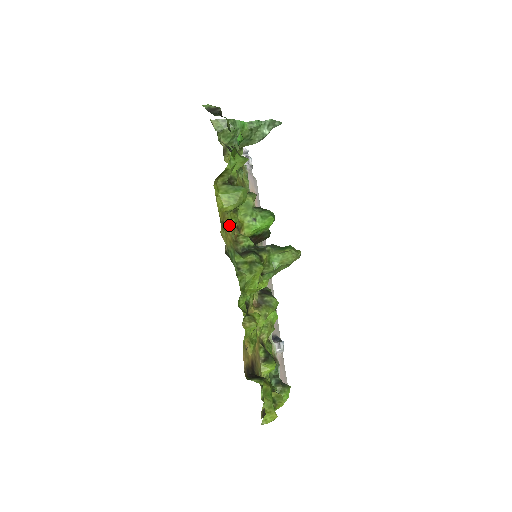
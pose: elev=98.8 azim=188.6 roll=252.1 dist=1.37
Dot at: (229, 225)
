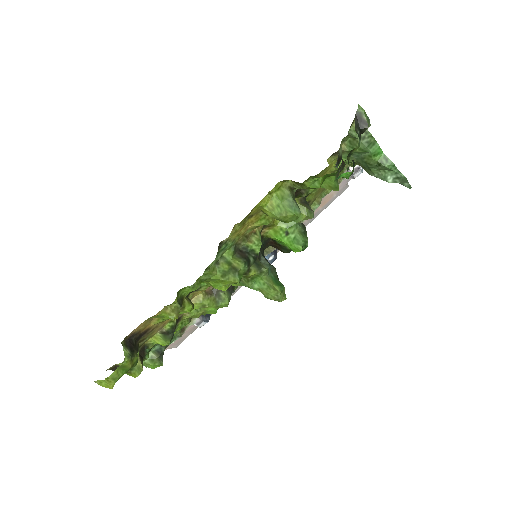
Dot at: (255, 221)
